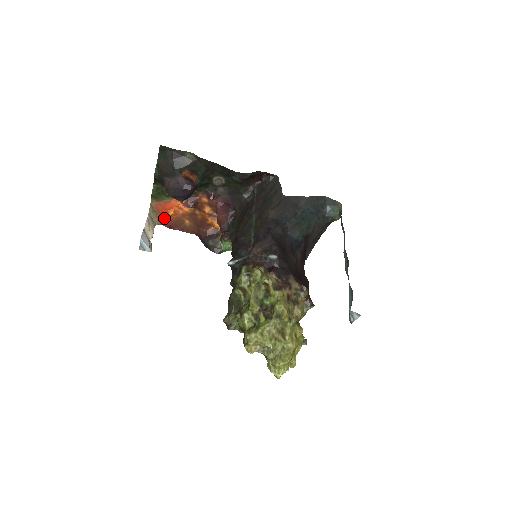
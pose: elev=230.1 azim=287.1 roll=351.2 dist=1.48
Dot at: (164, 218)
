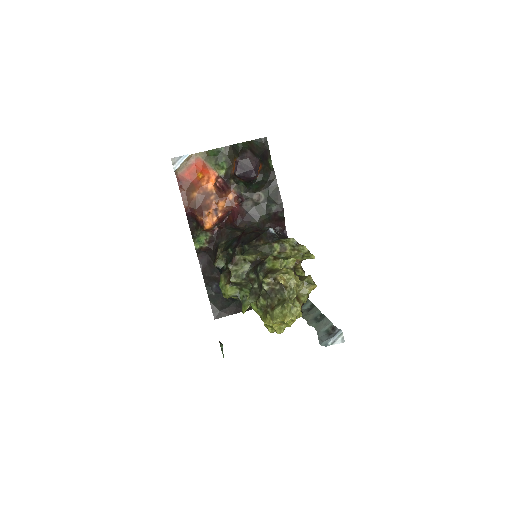
Dot at: (187, 172)
